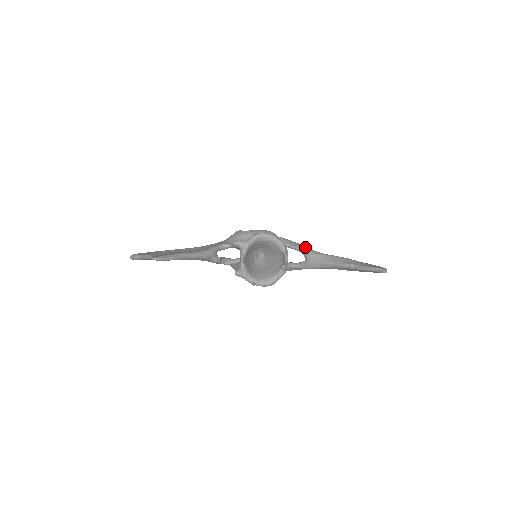
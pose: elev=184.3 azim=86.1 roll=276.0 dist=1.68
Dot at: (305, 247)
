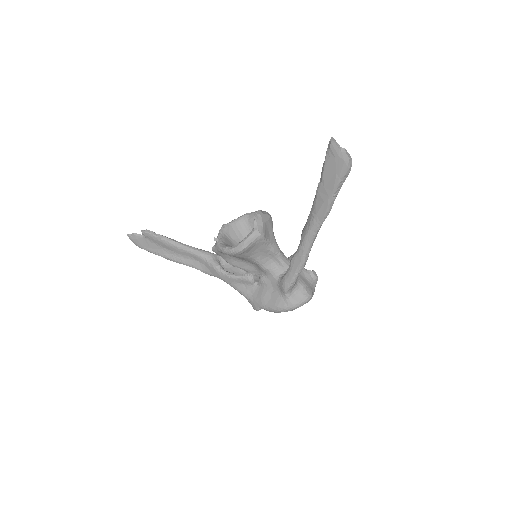
Dot at: occluded
